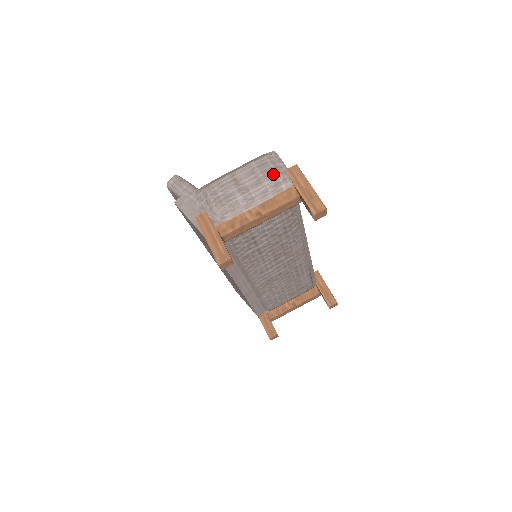
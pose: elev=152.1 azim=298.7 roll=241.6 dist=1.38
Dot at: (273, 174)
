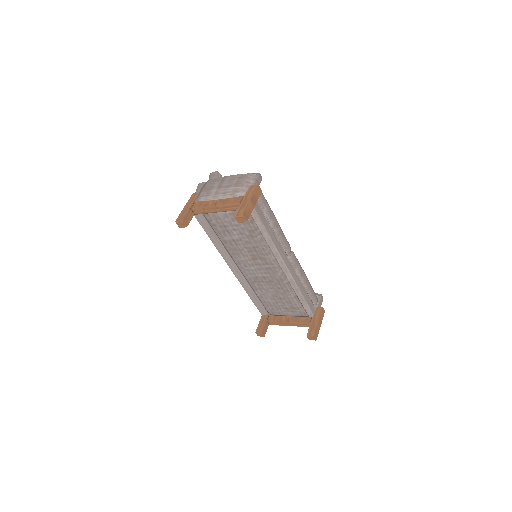
Dot at: (240, 184)
